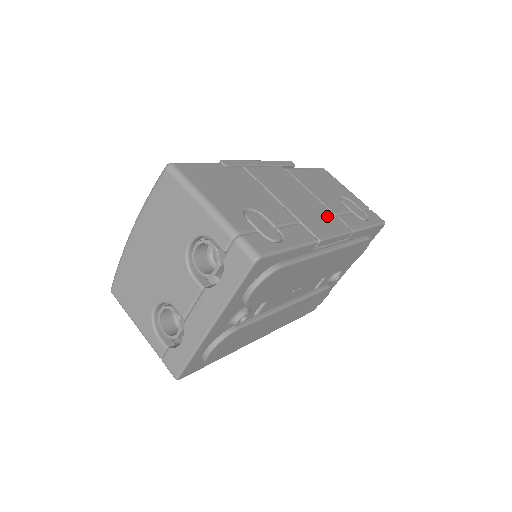
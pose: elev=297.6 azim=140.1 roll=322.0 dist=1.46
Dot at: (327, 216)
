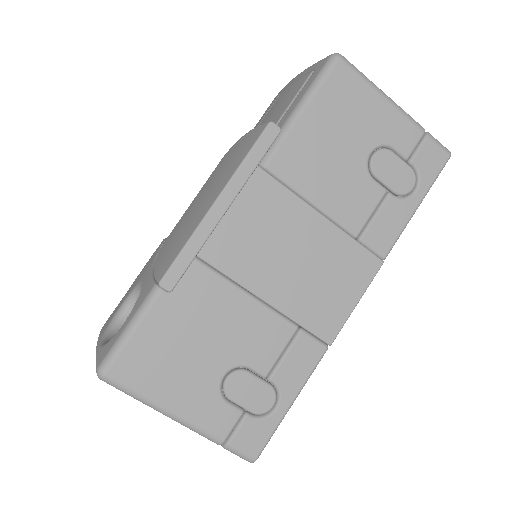
Dot at: (342, 261)
